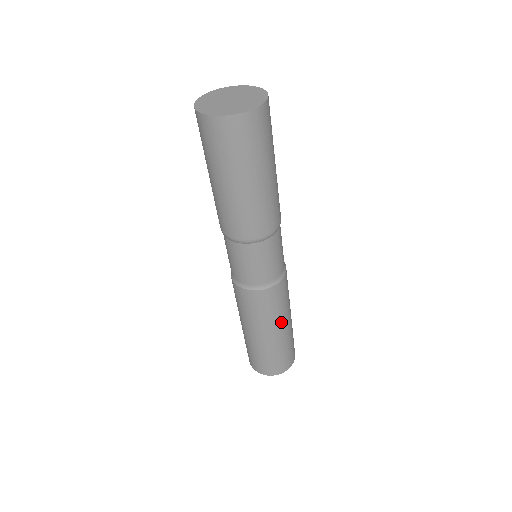
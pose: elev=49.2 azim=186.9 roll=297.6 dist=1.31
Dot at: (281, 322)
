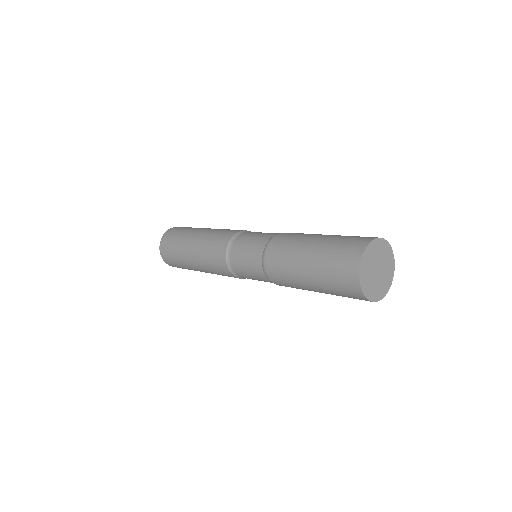
Dot at: occluded
